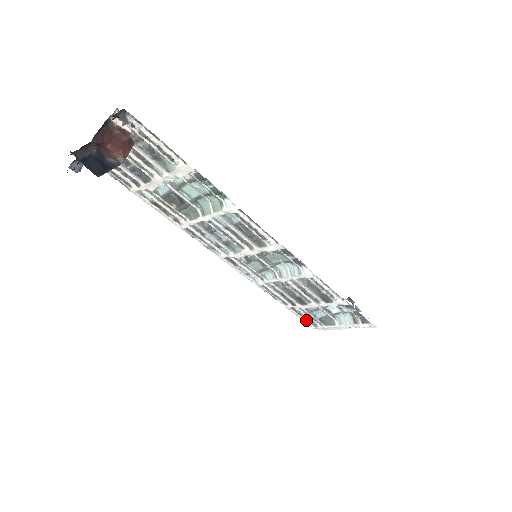
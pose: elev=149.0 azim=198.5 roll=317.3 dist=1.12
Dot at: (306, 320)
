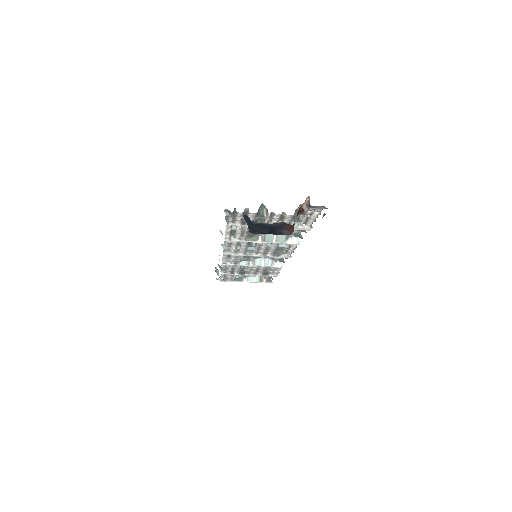
Dot at: (223, 278)
